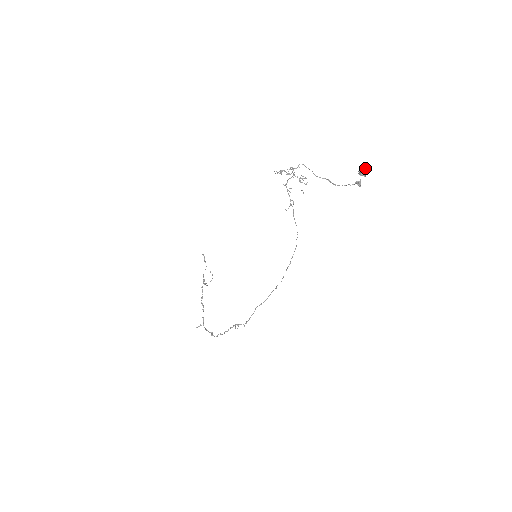
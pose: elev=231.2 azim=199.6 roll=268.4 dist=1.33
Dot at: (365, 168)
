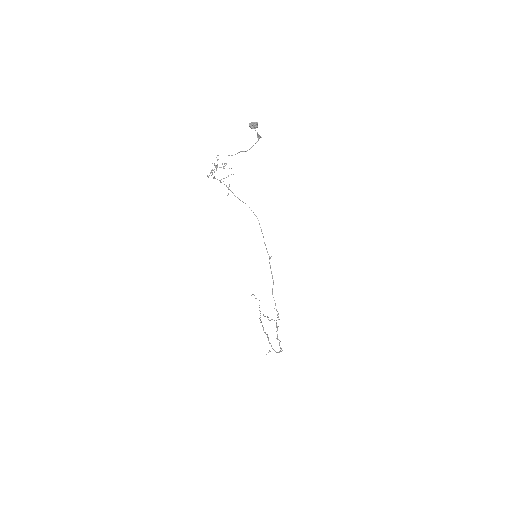
Dot at: (254, 122)
